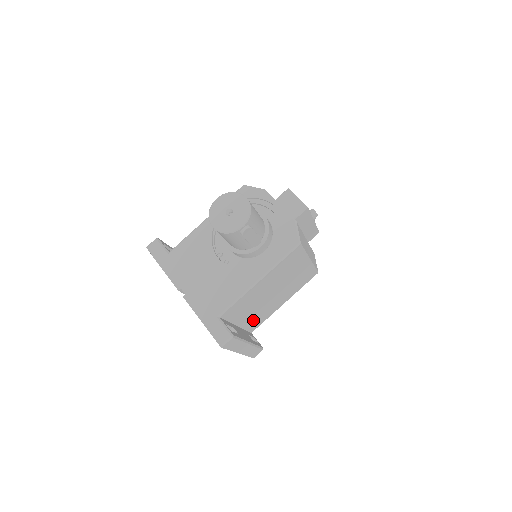
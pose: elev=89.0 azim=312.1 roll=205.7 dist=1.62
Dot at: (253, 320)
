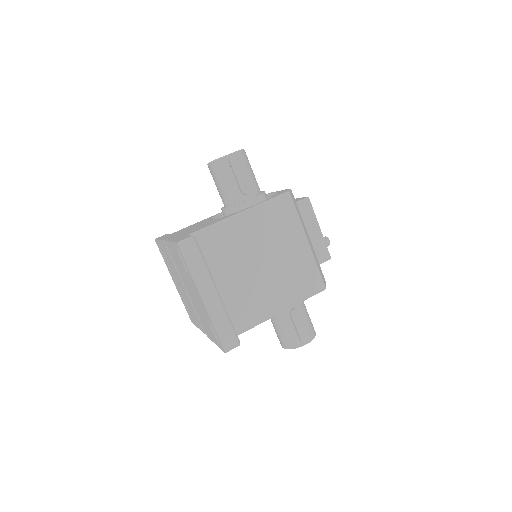
Dot at: (235, 303)
